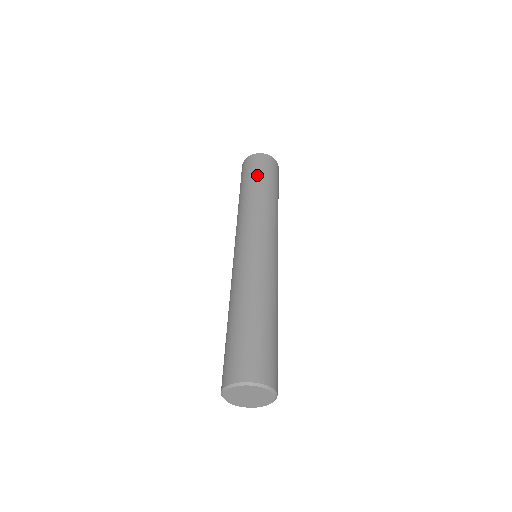
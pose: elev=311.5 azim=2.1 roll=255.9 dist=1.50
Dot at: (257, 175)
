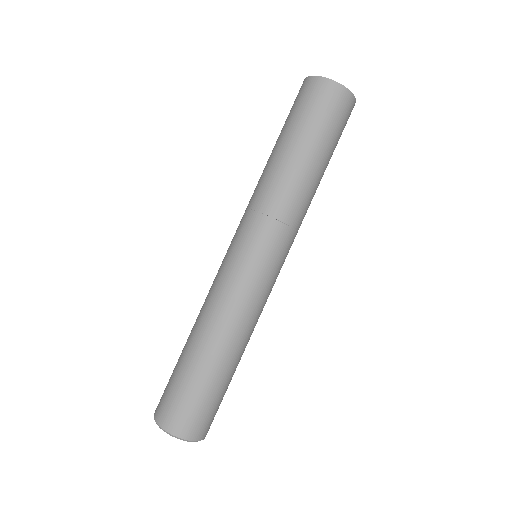
Dot at: (292, 126)
